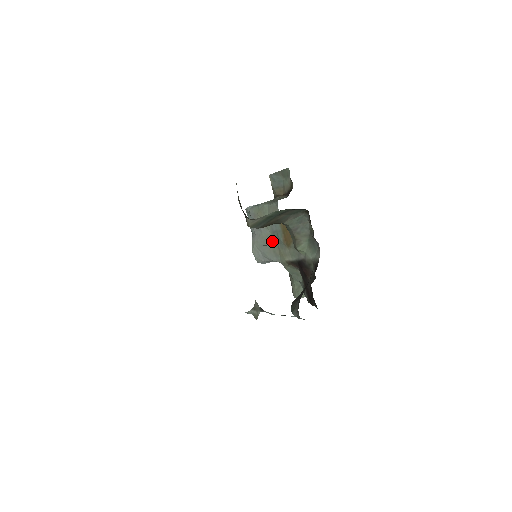
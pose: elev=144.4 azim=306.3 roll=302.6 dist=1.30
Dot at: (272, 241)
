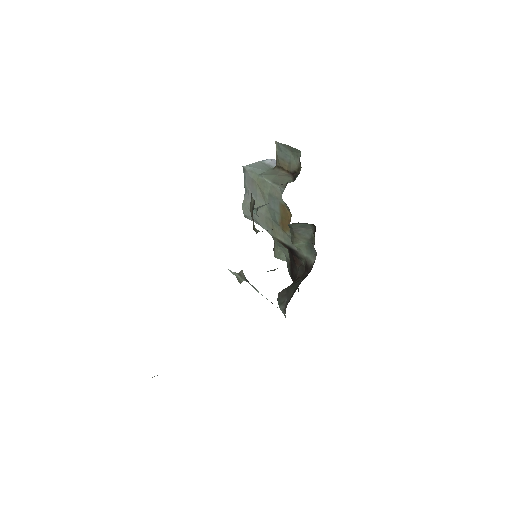
Dot at: (267, 214)
